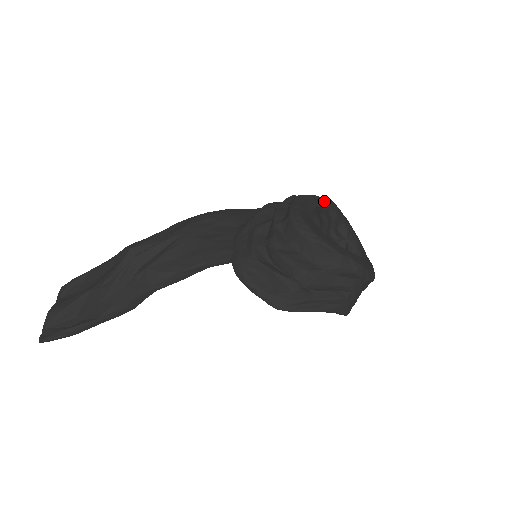
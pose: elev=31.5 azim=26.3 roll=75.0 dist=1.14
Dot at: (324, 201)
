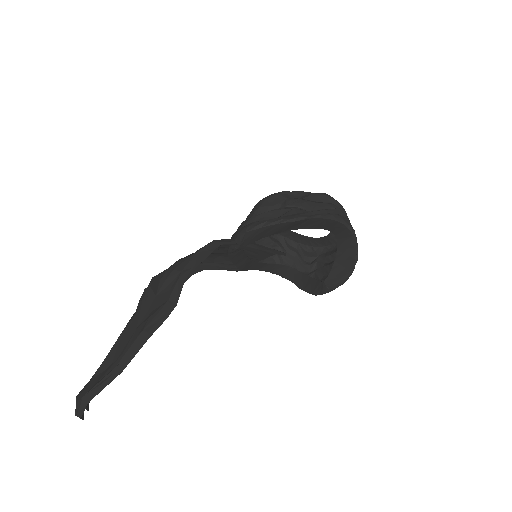
Dot at: occluded
